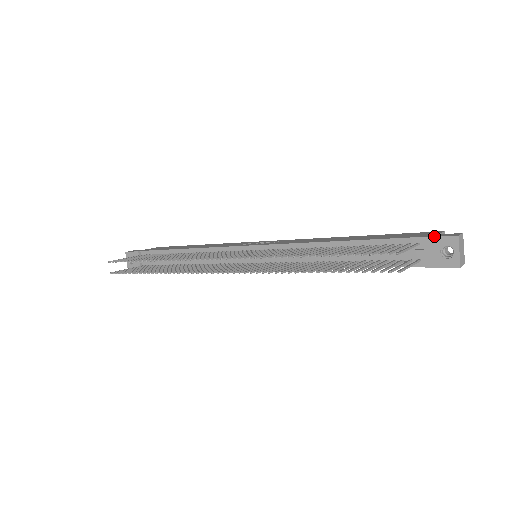
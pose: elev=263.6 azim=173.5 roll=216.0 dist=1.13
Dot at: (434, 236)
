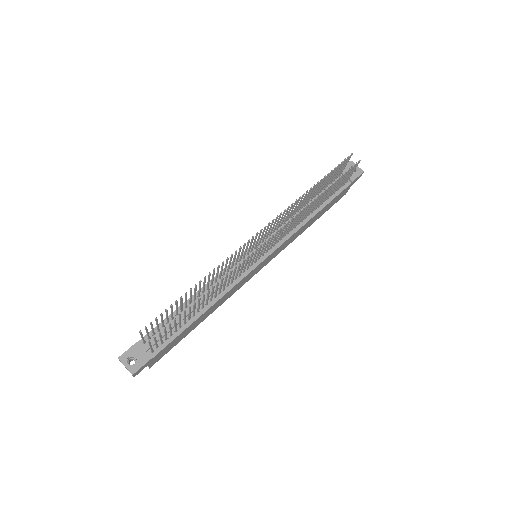
Dot at: occluded
